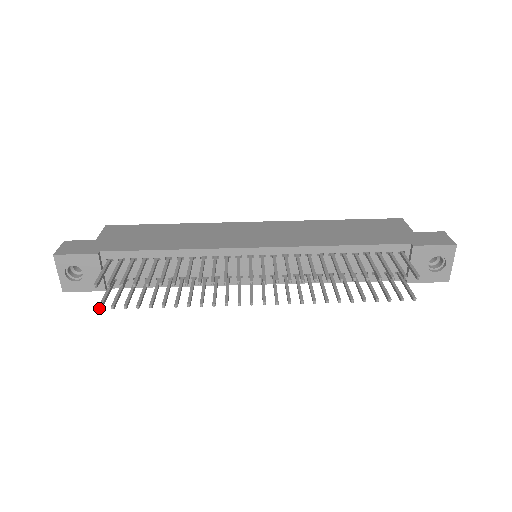
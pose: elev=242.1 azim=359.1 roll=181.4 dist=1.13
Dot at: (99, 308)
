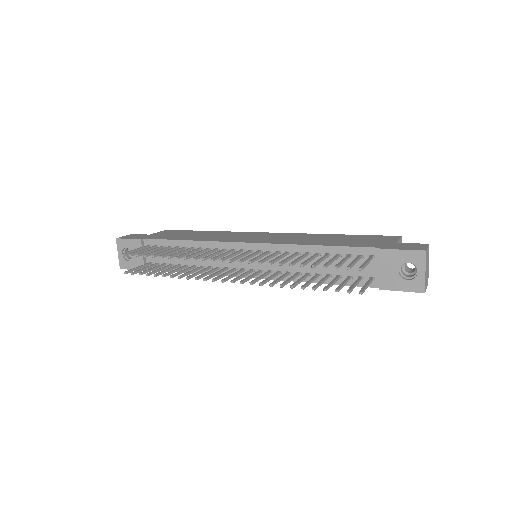
Dot at: (124, 273)
